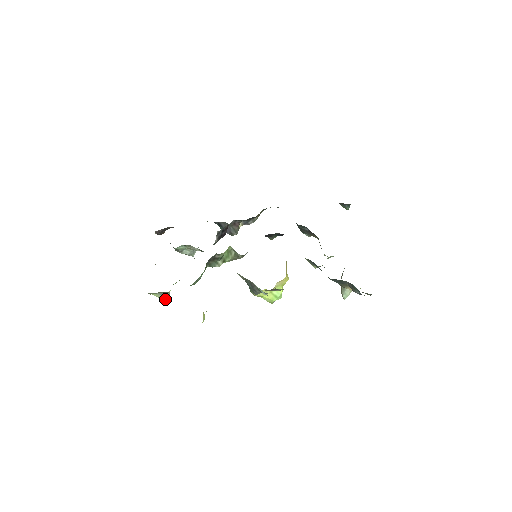
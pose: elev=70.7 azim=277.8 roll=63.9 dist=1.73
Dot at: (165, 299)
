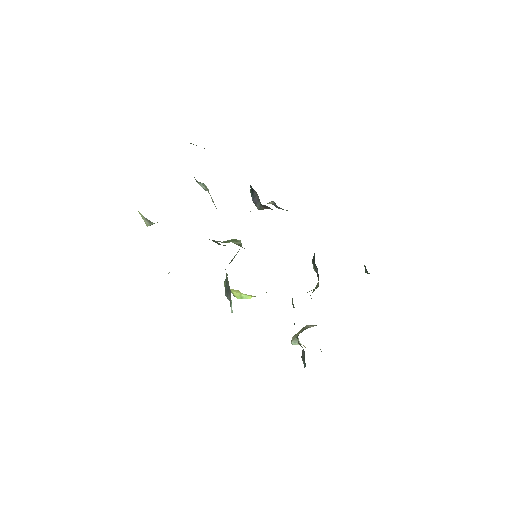
Dot at: (147, 224)
